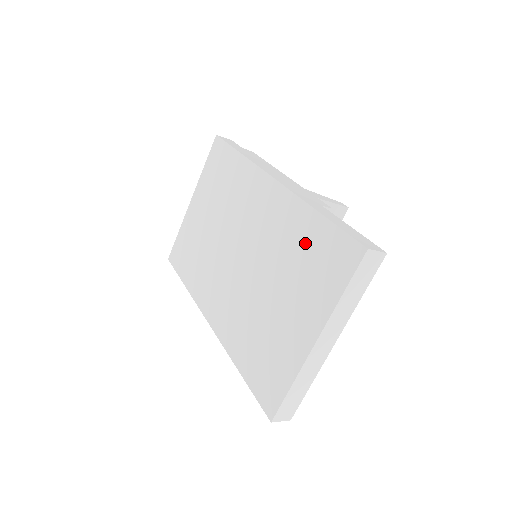
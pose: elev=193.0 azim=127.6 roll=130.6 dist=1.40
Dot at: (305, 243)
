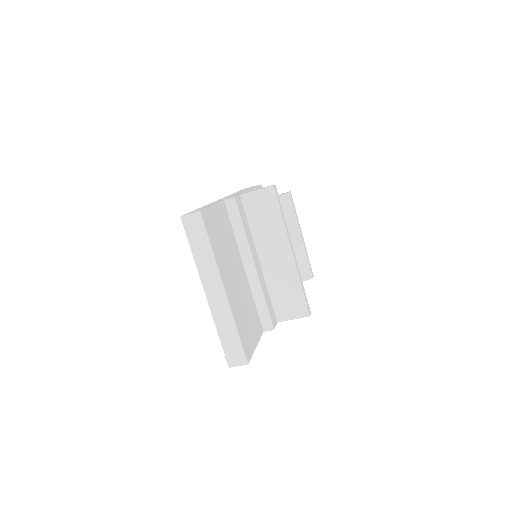
Dot at: occluded
